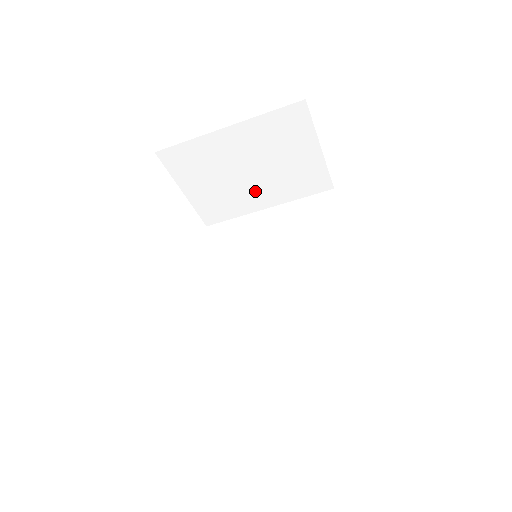
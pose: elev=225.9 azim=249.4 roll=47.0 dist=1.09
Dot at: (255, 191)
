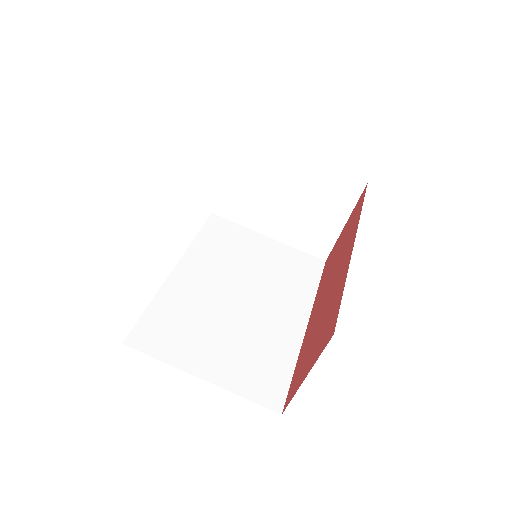
Dot at: (273, 216)
